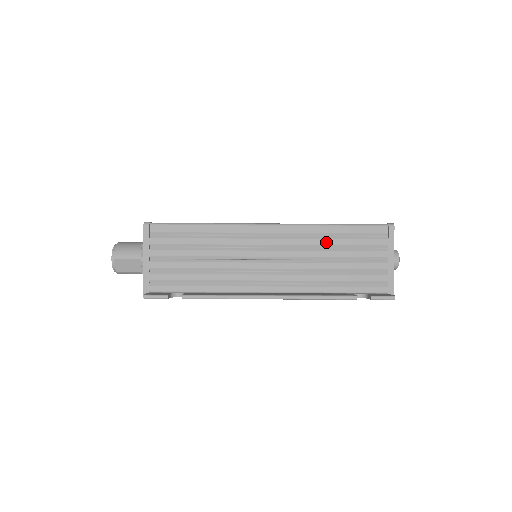
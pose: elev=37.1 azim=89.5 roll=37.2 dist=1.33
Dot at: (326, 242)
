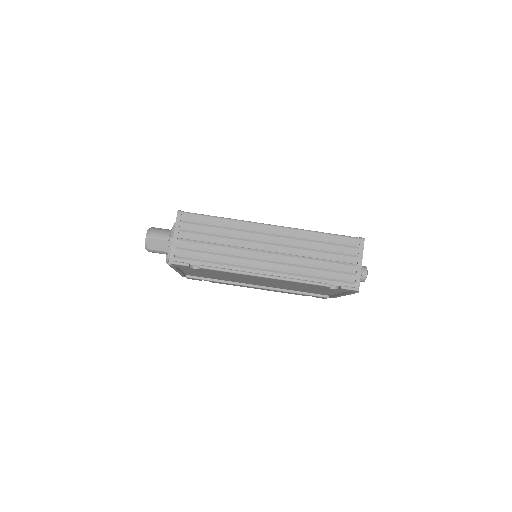
Dot at: (312, 244)
